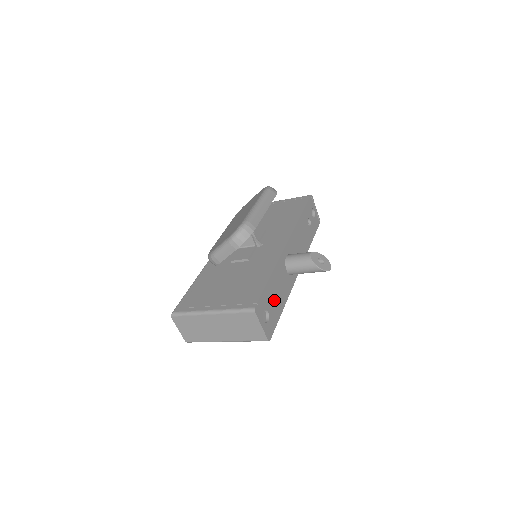
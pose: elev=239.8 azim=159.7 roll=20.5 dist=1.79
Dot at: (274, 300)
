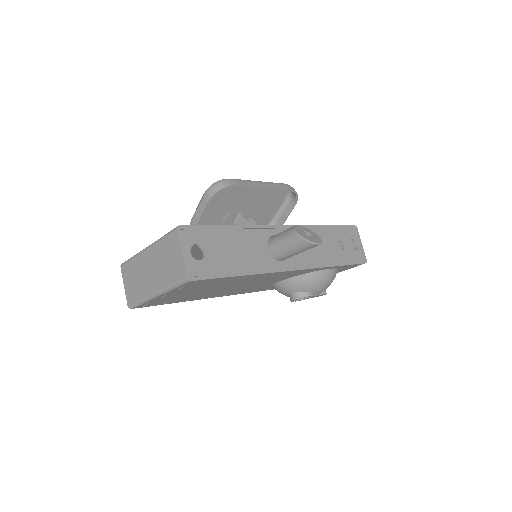
Dot at: (225, 253)
